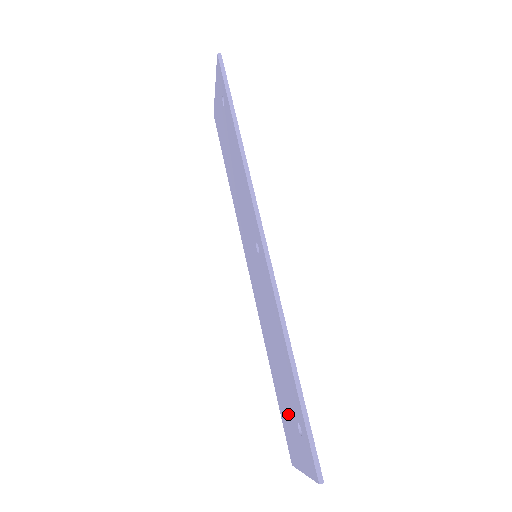
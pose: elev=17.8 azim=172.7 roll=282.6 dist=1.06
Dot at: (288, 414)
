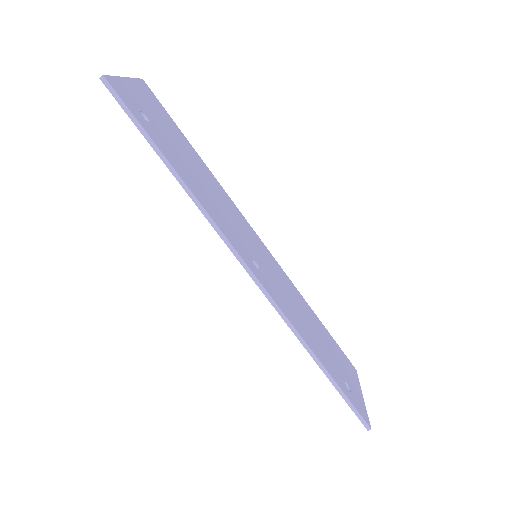
Dot at: occluded
